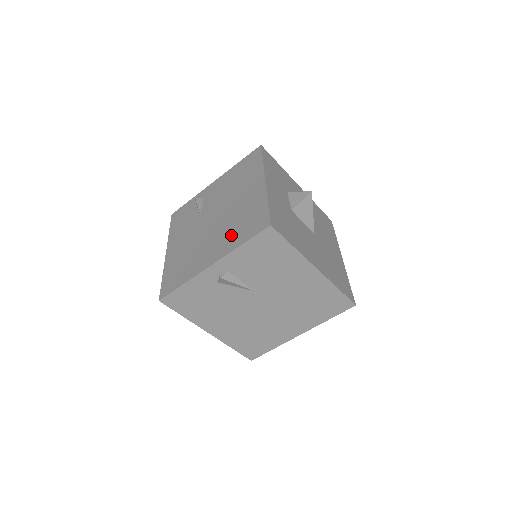
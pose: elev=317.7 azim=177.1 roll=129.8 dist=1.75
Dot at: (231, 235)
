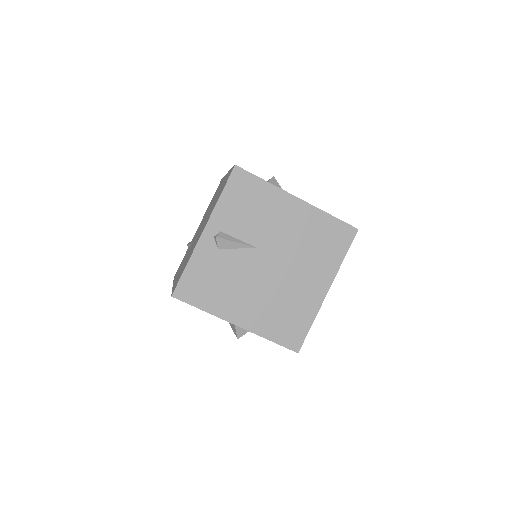
Dot at: occluded
